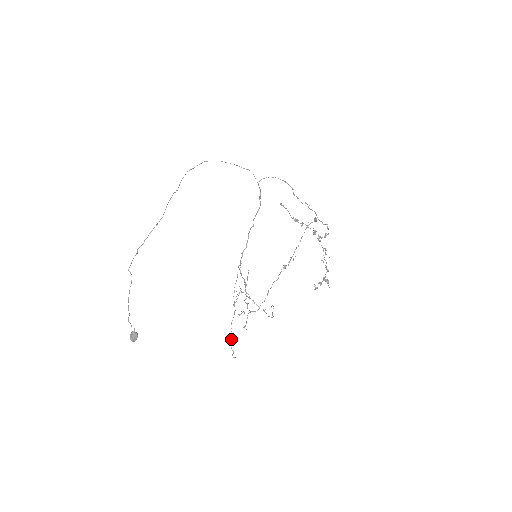
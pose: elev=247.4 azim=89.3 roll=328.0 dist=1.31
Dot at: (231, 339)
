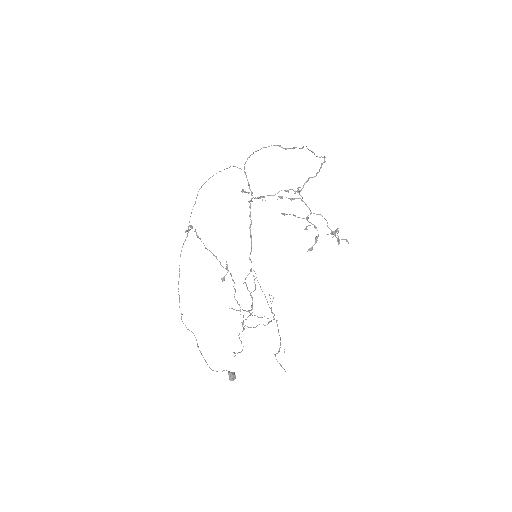
Dot at: (279, 350)
